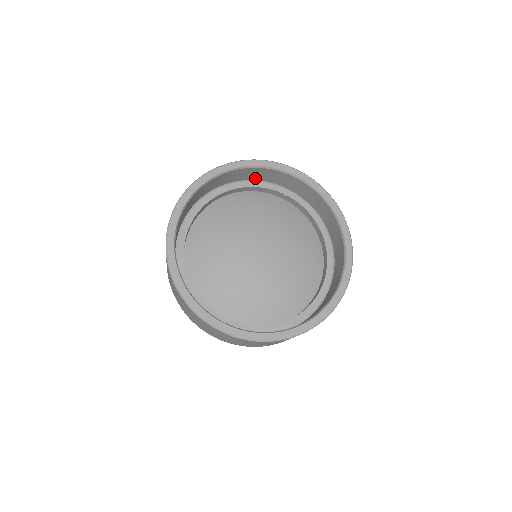
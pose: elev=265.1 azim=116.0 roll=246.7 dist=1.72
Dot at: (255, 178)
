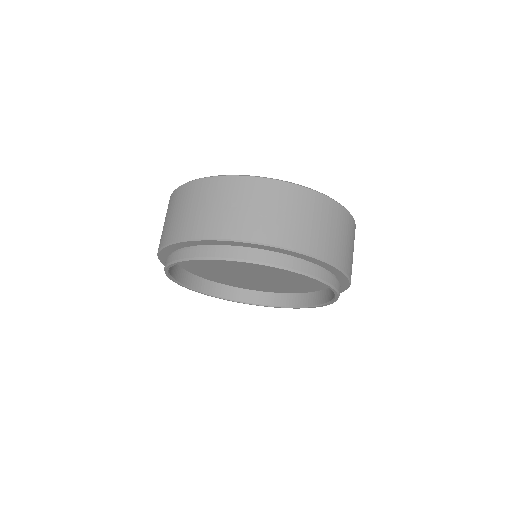
Dot at: occluded
